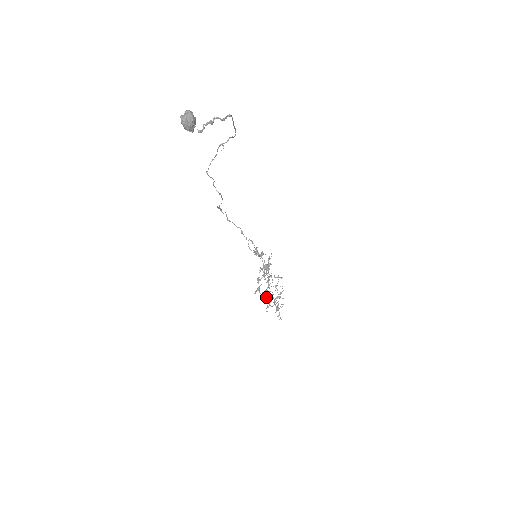
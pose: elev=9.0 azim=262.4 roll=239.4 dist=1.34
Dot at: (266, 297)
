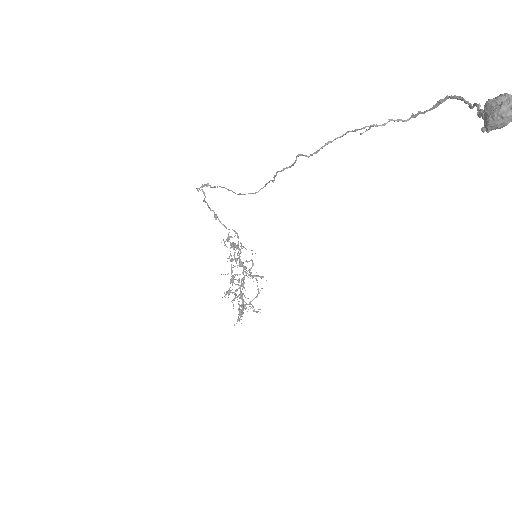
Dot at: (242, 302)
